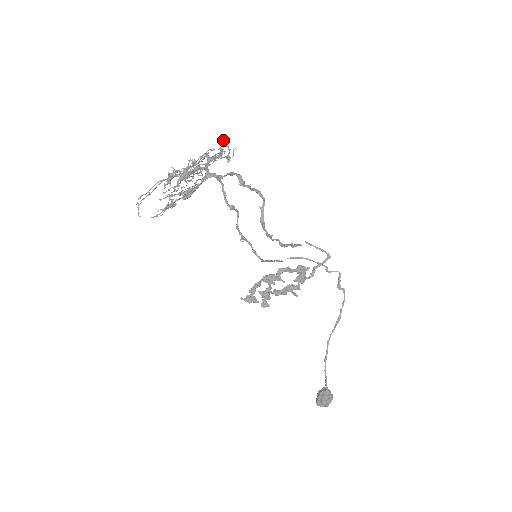
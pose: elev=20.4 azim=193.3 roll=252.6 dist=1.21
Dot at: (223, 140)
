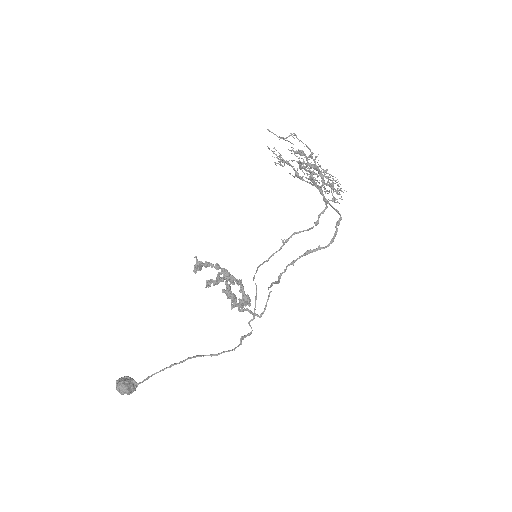
Dot at: occluded
